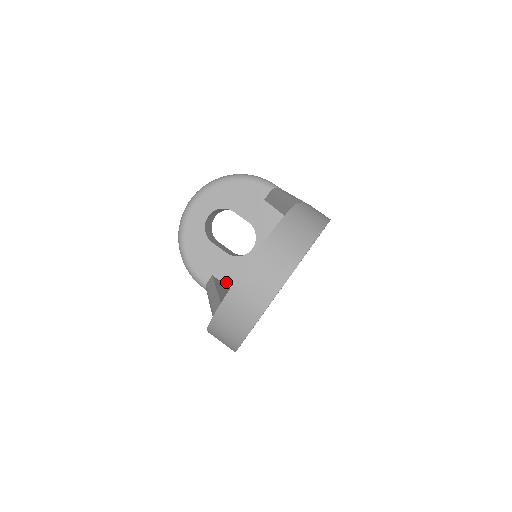
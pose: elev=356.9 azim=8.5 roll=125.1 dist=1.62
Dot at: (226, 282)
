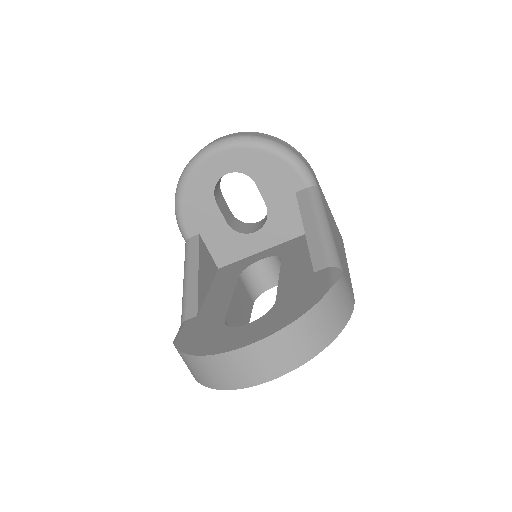
Dot at: (210, 248)
